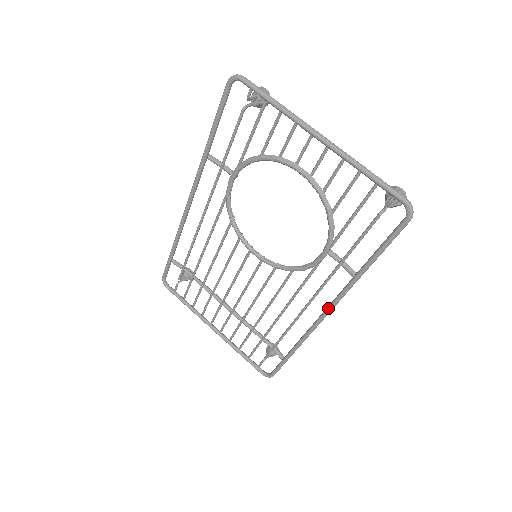
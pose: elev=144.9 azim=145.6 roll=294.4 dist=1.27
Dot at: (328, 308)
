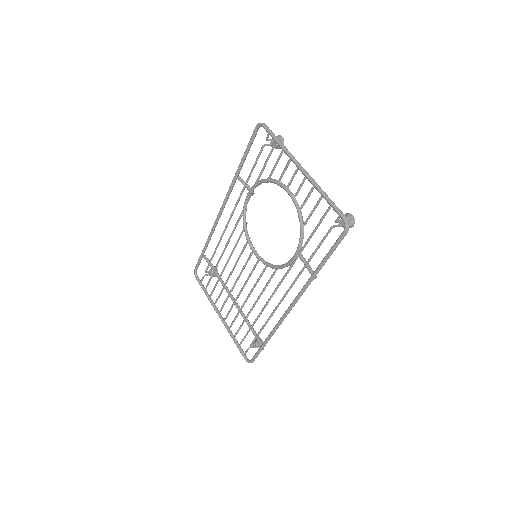
Dot at: (293, 301)
